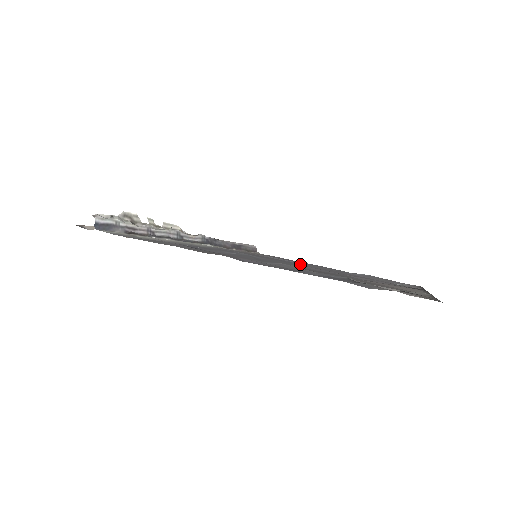
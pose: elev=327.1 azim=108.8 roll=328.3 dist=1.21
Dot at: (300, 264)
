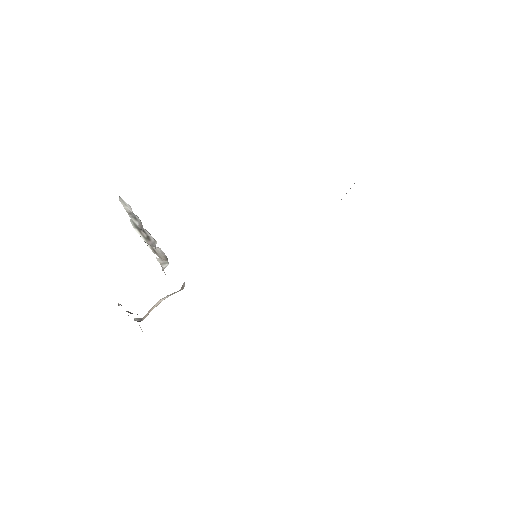
Dot at: occluded
